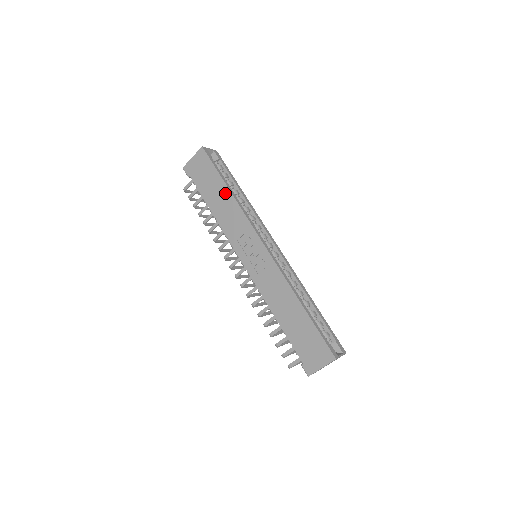
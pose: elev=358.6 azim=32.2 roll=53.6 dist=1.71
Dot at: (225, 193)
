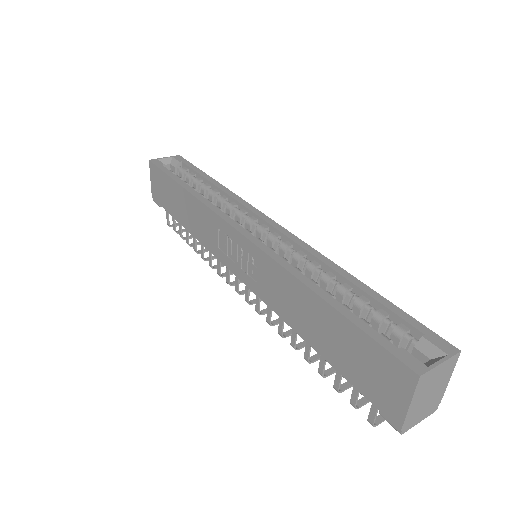
Dot at: (183, 196)
